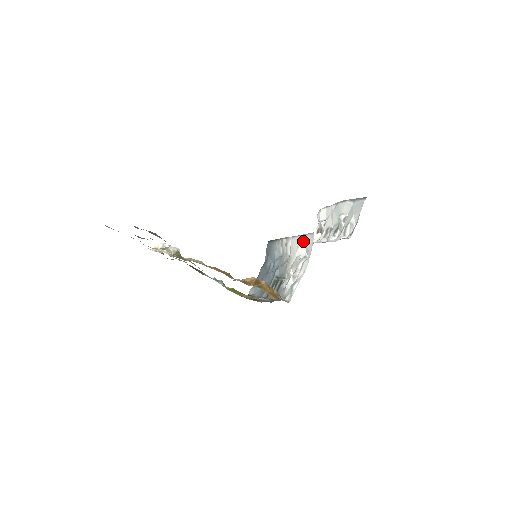
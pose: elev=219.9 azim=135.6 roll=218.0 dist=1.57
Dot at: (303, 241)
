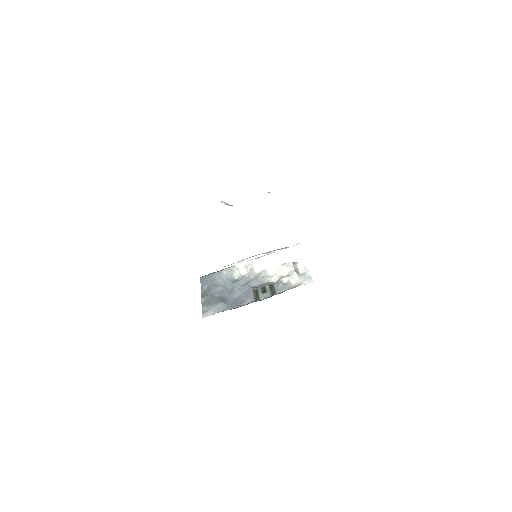
Dot at: (283, 253)
